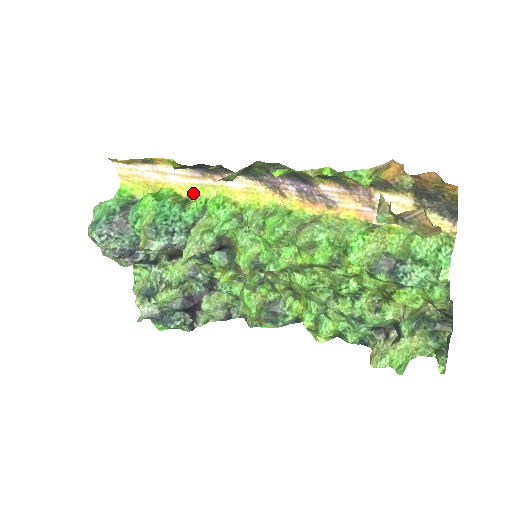
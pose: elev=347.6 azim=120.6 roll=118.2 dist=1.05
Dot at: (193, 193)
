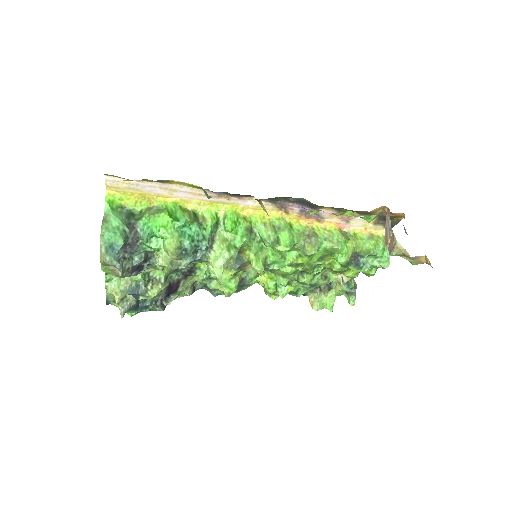
Dot at: (199, 207)
